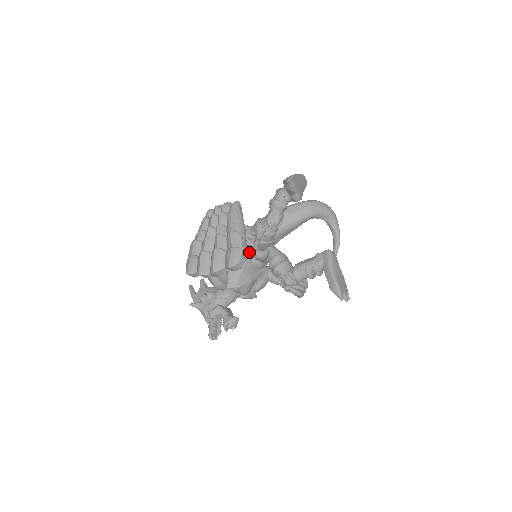
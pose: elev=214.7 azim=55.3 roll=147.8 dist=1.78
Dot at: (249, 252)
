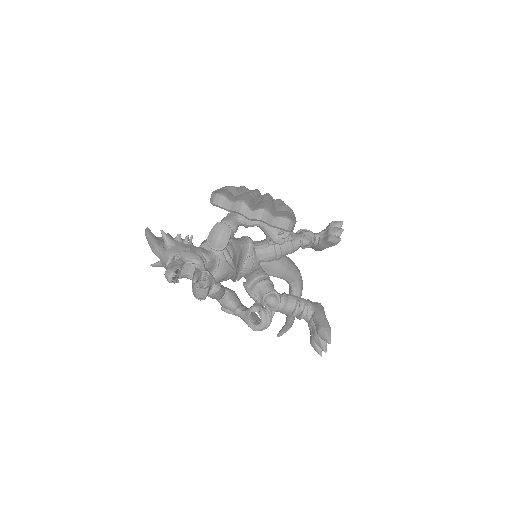
Dot at: (277, 237)
